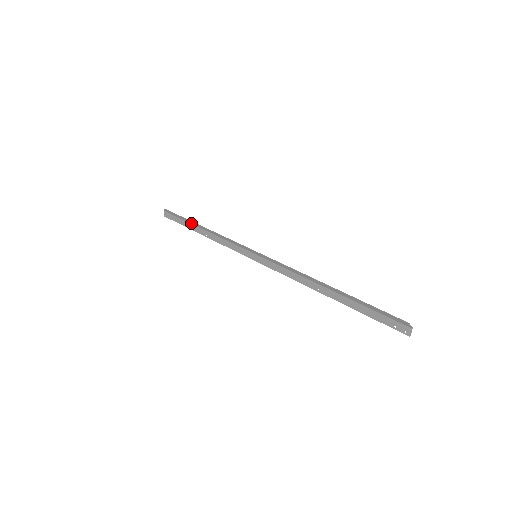
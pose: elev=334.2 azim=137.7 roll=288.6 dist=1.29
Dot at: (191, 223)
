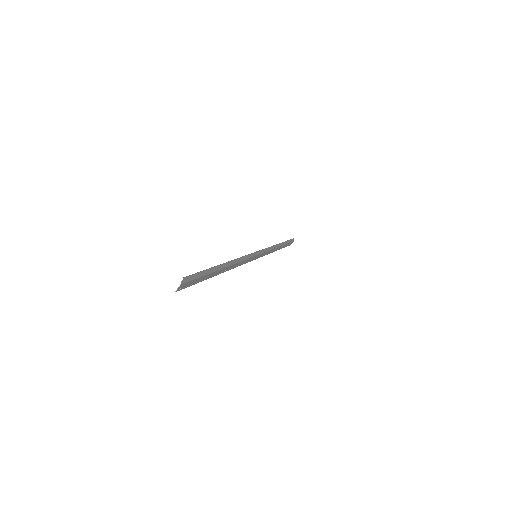
Dot at: (283, 244)
